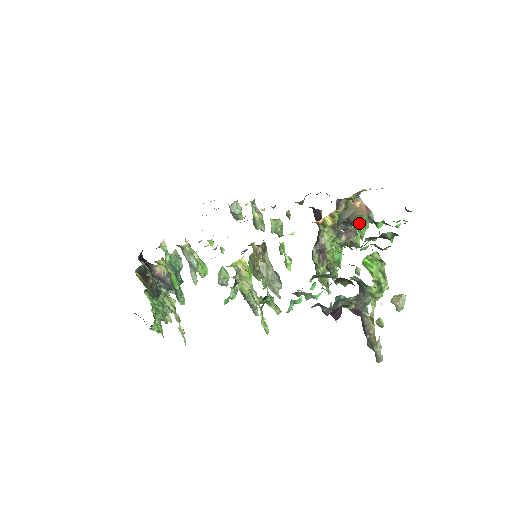
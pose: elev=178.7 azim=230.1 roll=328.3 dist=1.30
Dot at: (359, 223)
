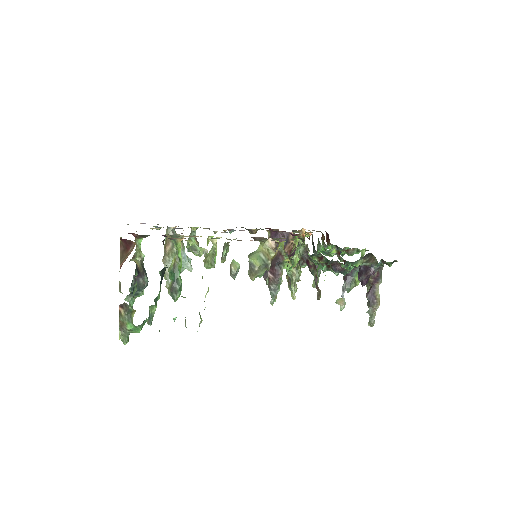
Dot at: (307, 249)
